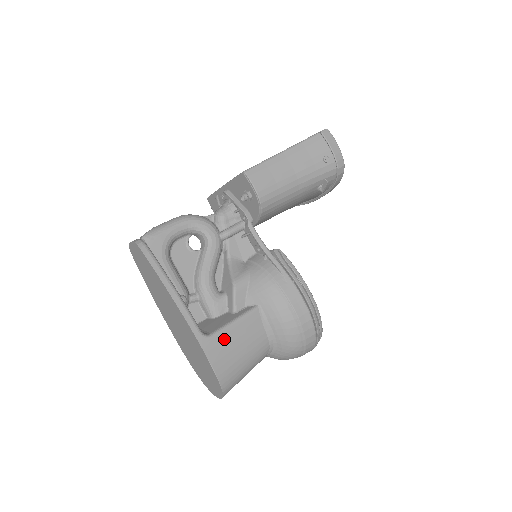
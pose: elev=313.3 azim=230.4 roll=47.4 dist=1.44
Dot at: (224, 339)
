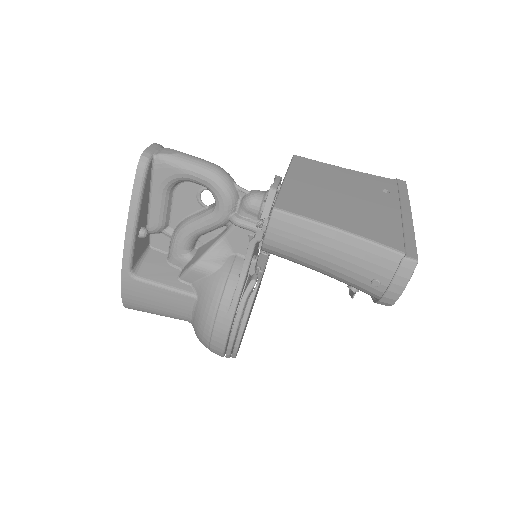
Dot at: (145, 289)
